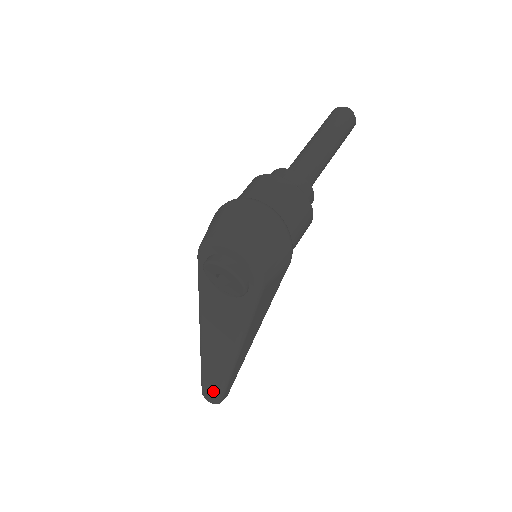
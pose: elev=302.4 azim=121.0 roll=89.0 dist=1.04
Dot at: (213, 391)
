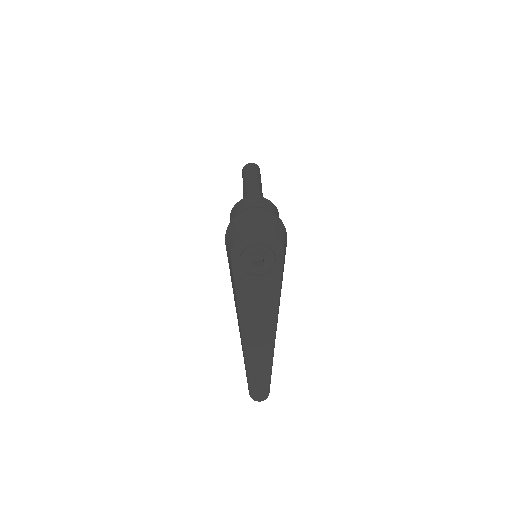
Dot at: (262, 384)
